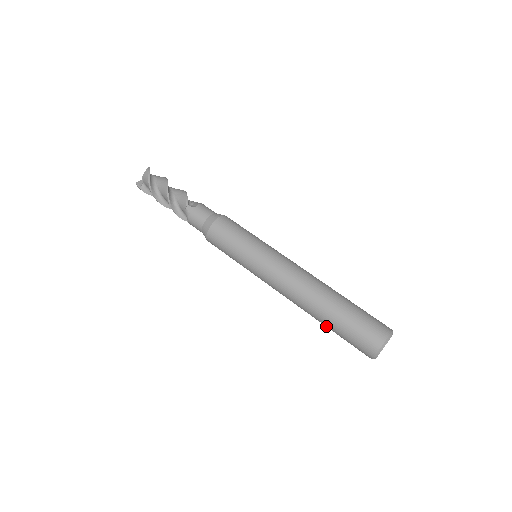
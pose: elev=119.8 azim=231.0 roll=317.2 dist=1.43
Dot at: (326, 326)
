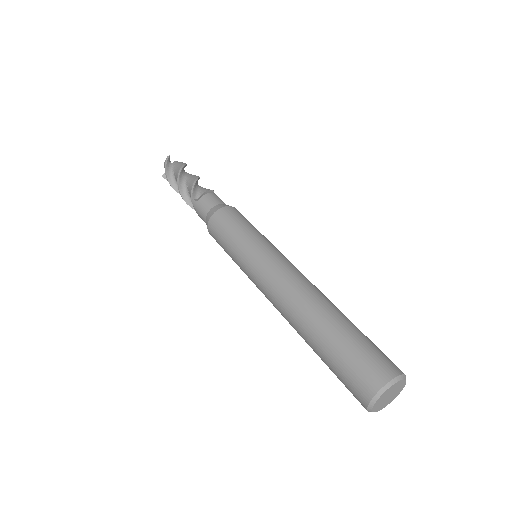
Dot at: occluded
